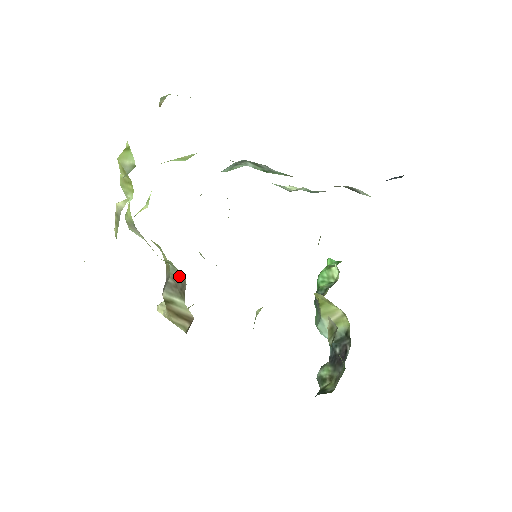
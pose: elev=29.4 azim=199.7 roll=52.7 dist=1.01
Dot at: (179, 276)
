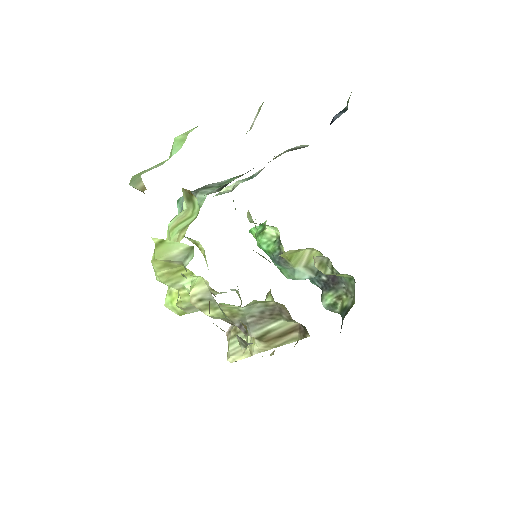
Dot at: (261, 307)
